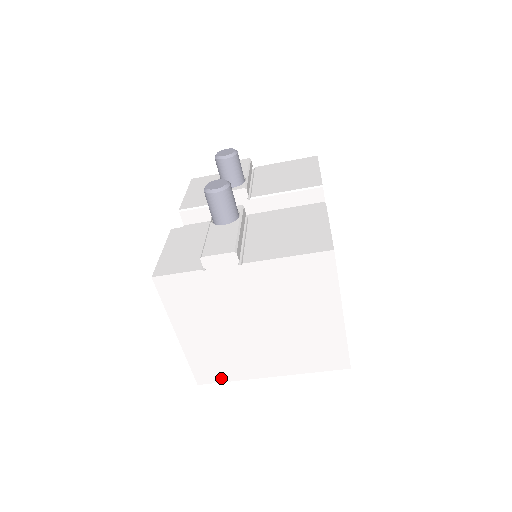
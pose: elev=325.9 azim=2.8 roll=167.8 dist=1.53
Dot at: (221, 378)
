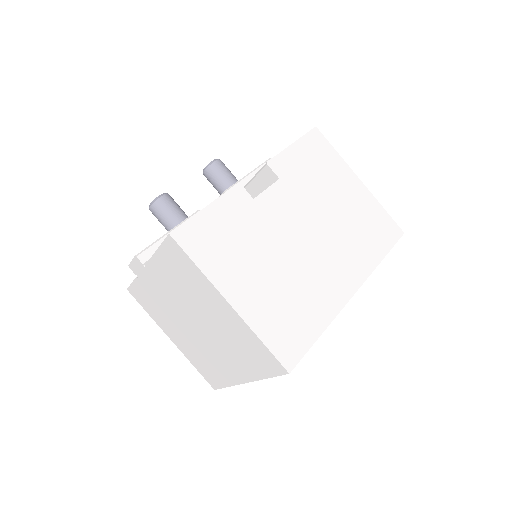
Dot at: (220, 383)
